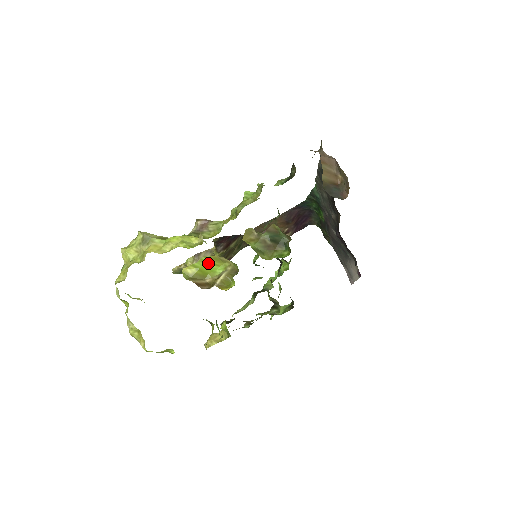
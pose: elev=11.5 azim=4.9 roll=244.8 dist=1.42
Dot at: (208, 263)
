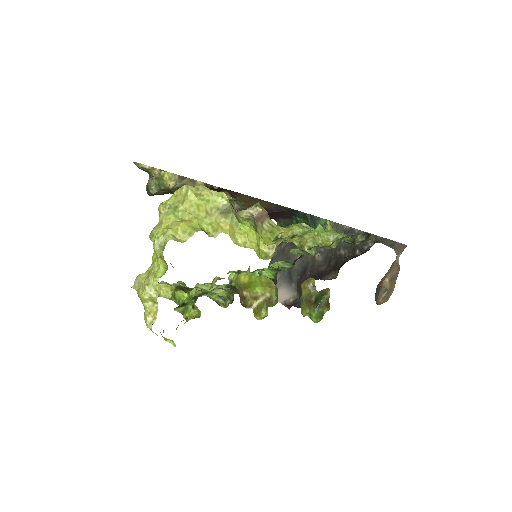
Dot at: (260, 281)
